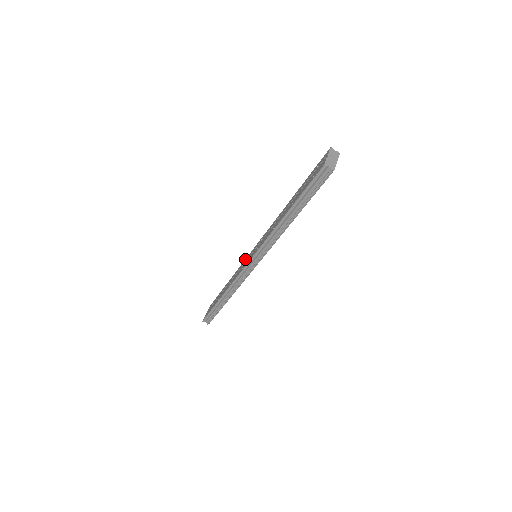
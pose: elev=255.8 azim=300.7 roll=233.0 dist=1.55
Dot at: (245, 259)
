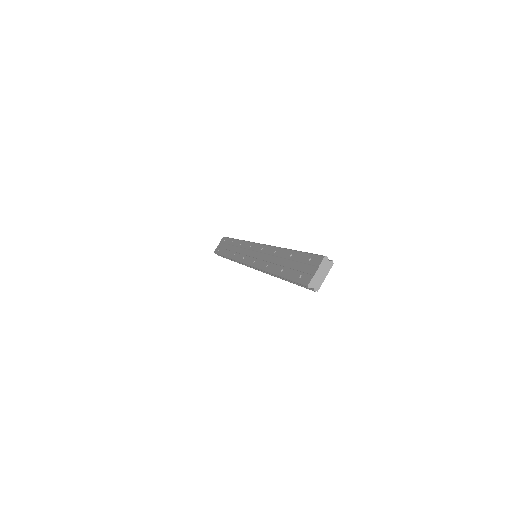
Dot at: (249, 243)
